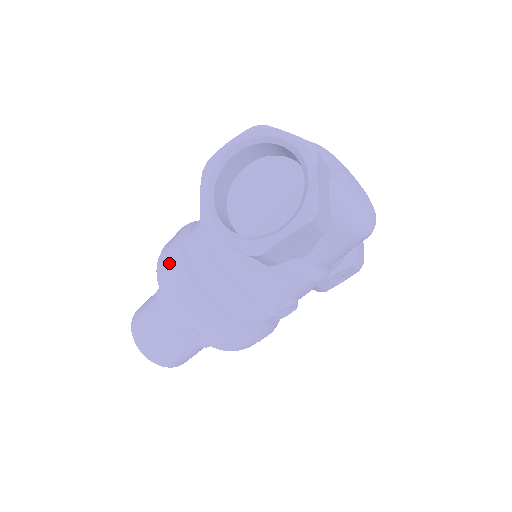
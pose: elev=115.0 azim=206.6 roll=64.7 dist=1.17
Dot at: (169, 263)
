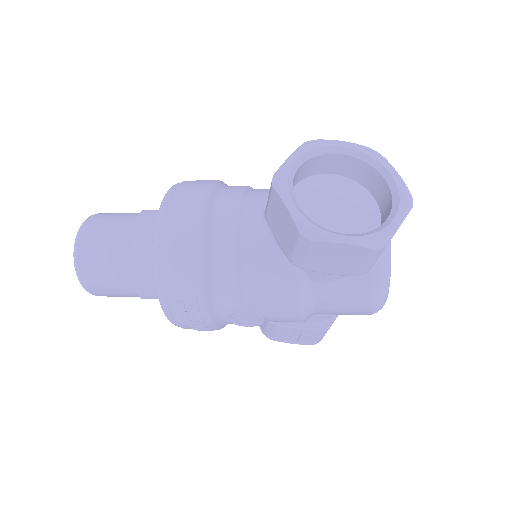
Dot at: (191, 192)
